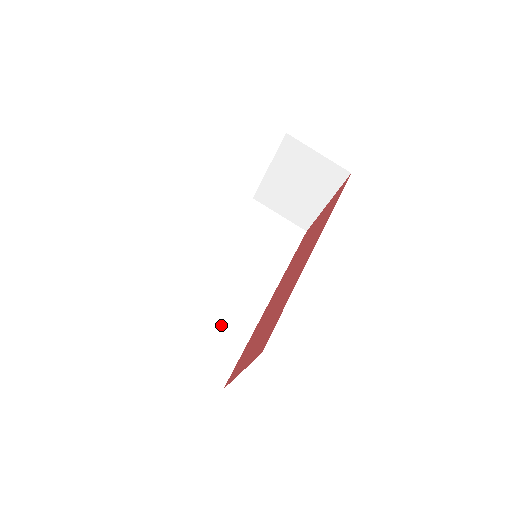
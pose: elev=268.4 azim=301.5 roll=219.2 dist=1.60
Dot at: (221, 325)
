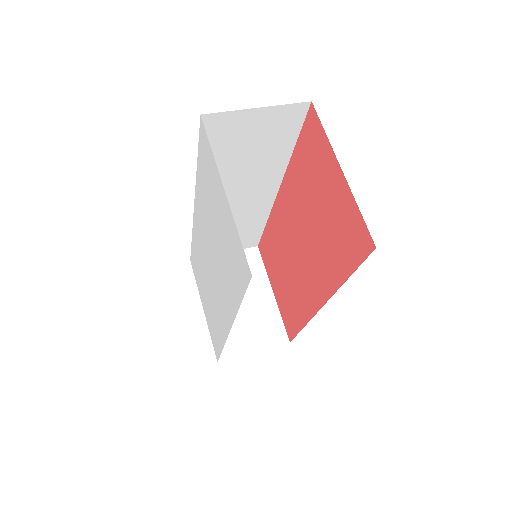
Dot at: occluded
